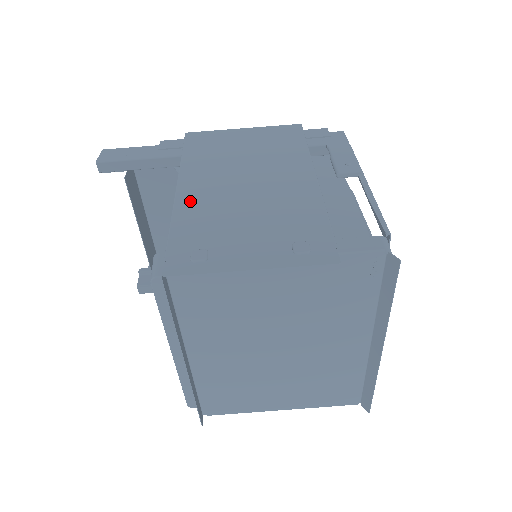
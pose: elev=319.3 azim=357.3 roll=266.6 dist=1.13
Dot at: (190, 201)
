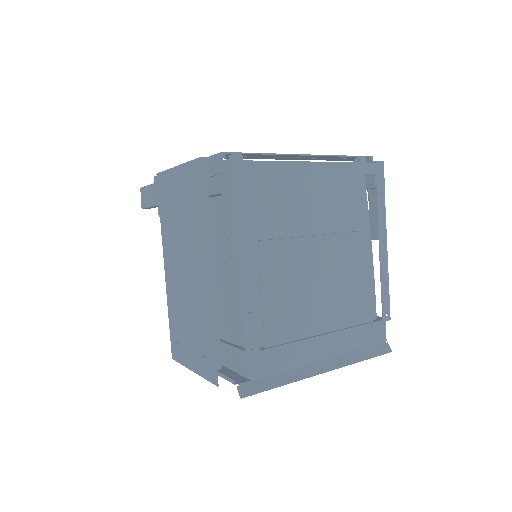
Dot at: (169, 286)
